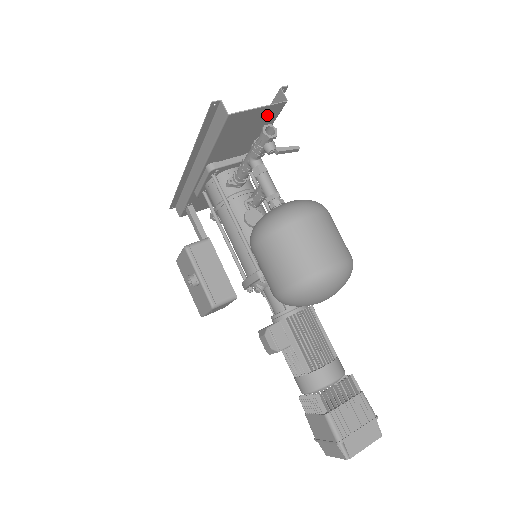
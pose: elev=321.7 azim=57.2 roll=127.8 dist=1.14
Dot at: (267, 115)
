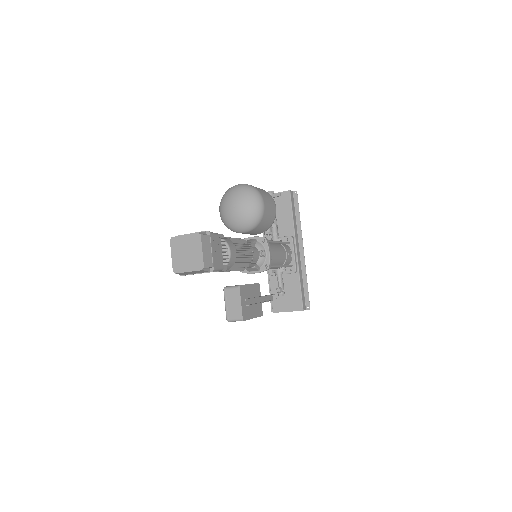
Dot at: (284, 200)
